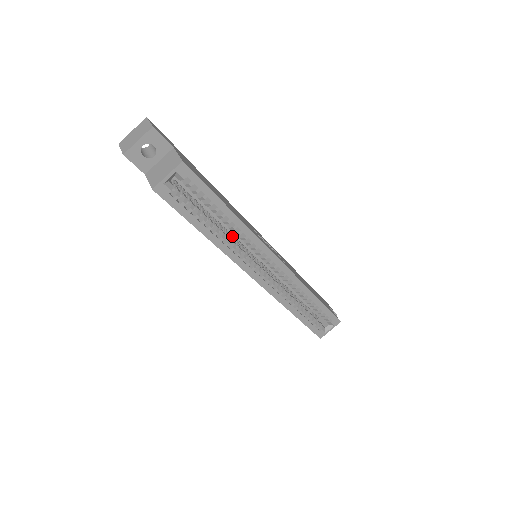
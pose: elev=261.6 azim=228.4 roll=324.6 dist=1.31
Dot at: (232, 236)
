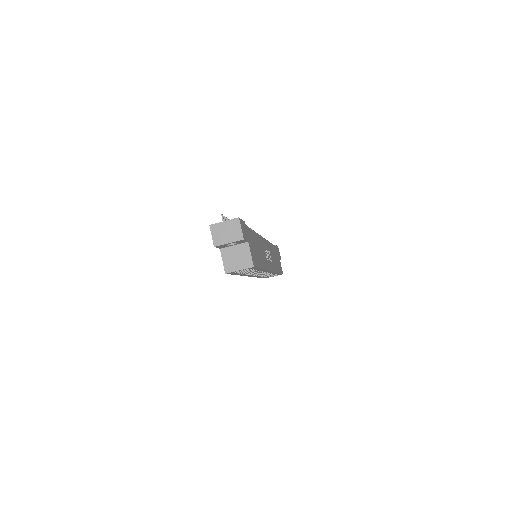
Dot at: occluded
